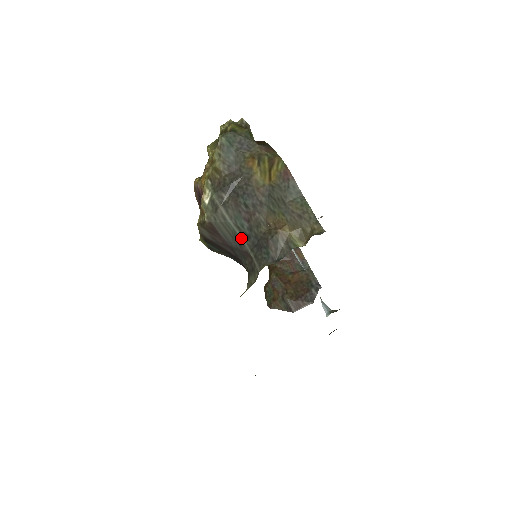
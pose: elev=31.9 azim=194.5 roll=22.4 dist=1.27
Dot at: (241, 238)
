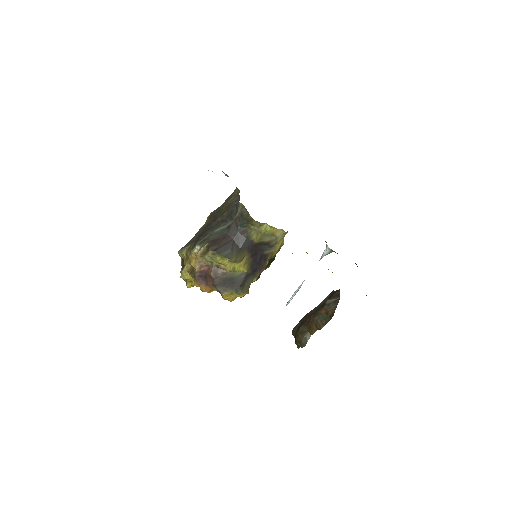
Dot at: (225, 227)
